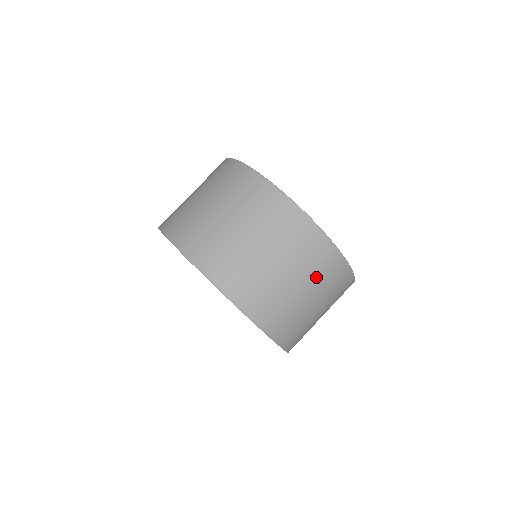
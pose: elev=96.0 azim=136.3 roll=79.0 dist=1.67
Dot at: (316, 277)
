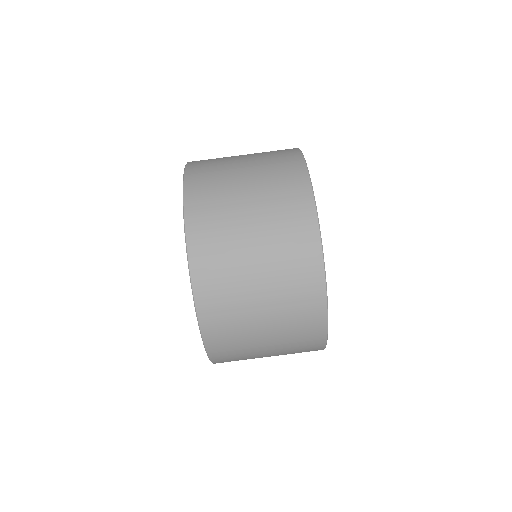
Dot at: (283, 280)
